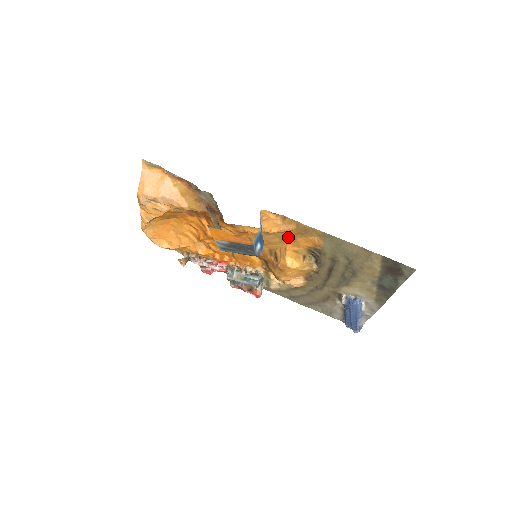
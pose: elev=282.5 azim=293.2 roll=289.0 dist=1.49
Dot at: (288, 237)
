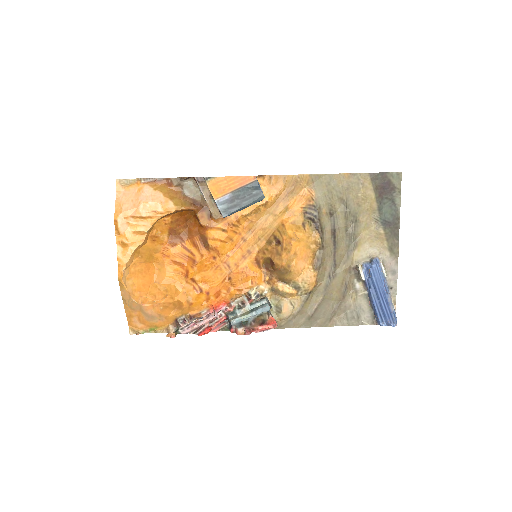
Dot at: (280, 206)
